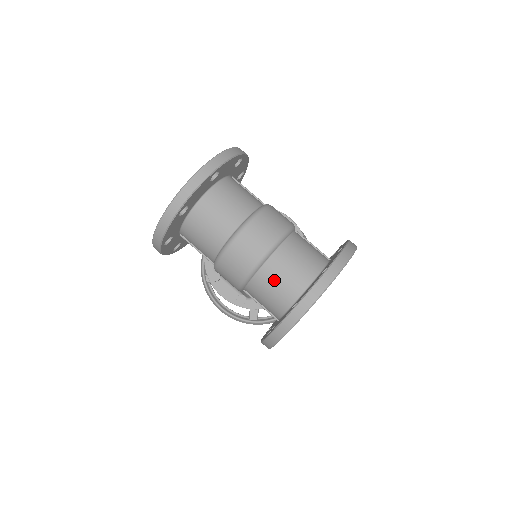
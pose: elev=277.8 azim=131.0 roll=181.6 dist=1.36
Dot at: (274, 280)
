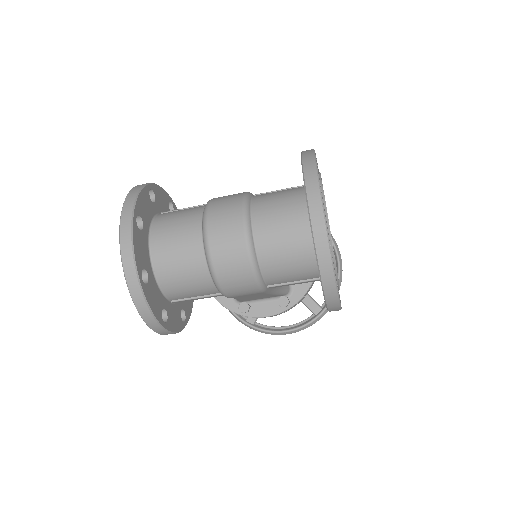
Dot at: (277, 248)
